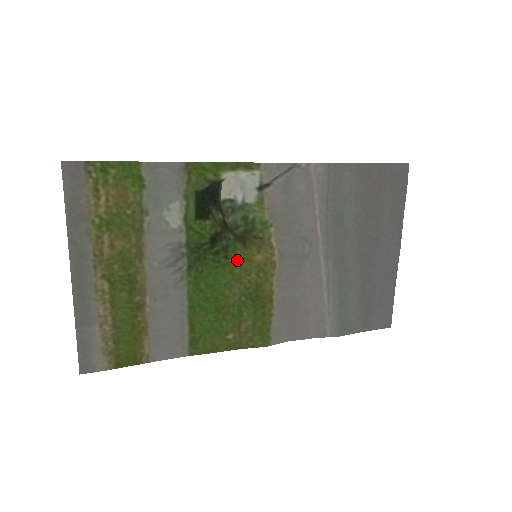
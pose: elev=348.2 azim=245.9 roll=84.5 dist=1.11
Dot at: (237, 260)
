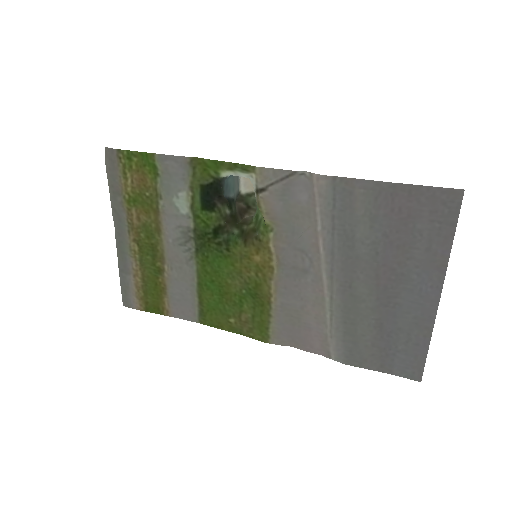
Dot at: (238, 255)
